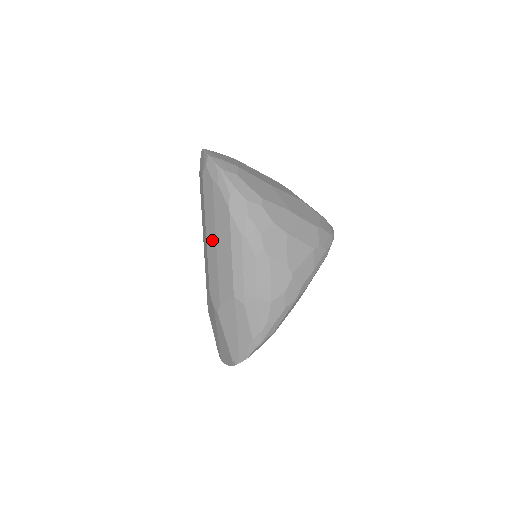
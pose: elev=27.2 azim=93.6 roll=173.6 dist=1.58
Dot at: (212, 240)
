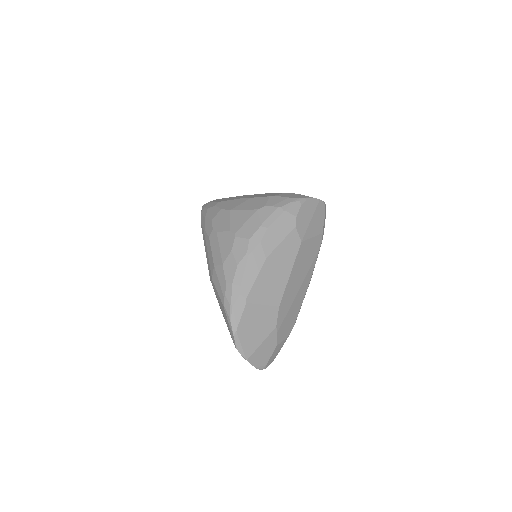
Dot at: occluded
